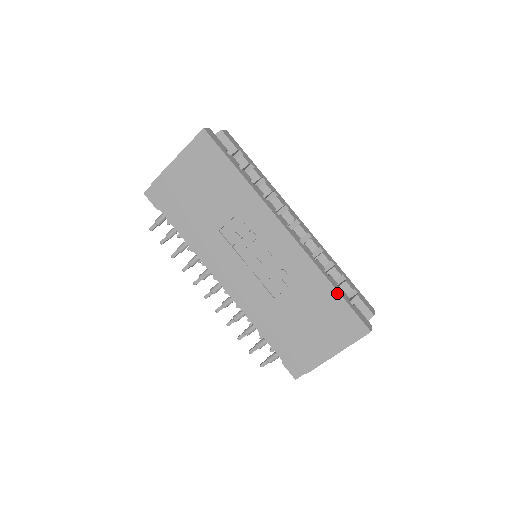
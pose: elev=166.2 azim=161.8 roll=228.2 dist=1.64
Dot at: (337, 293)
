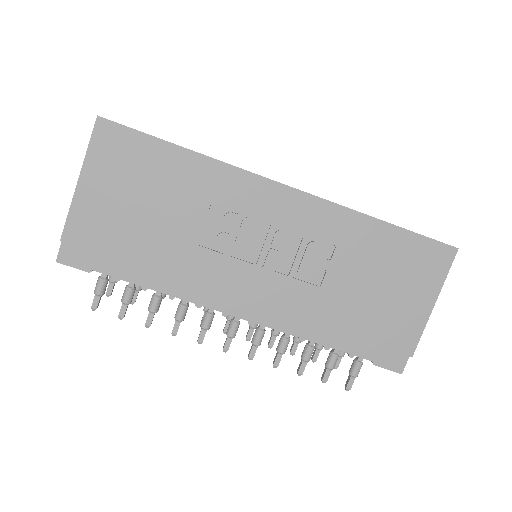
Dot at: (394, 227)
